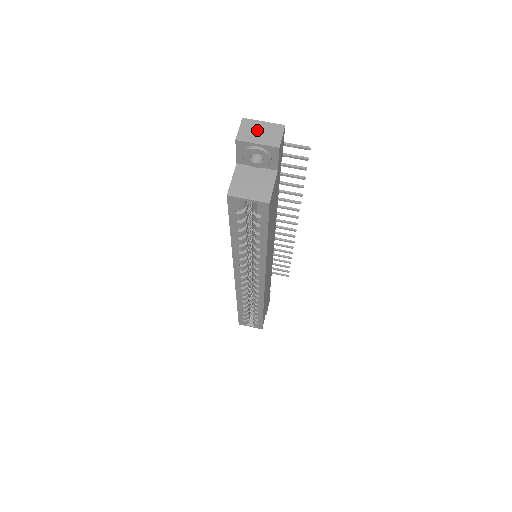
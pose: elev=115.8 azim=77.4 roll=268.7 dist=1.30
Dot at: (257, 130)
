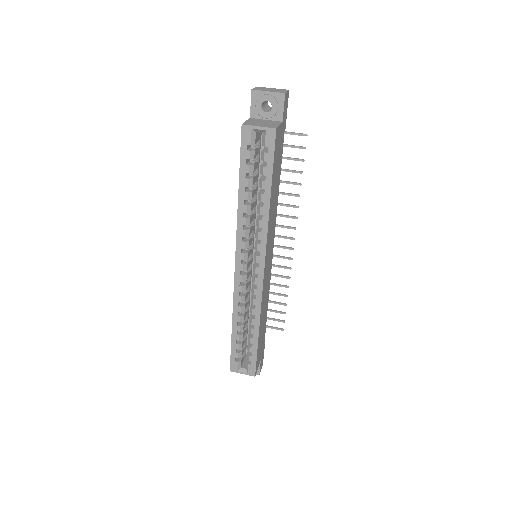
Dot at: (268, 89)
